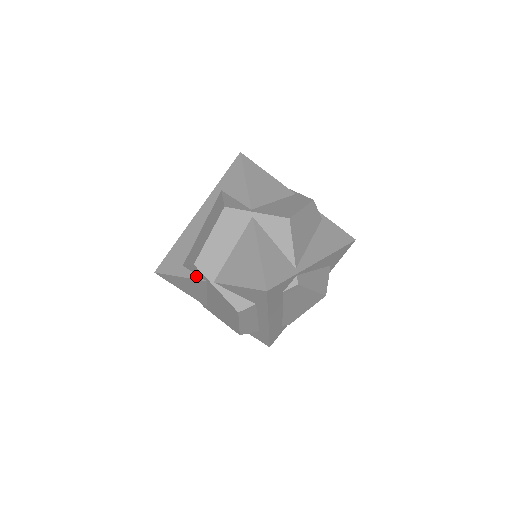
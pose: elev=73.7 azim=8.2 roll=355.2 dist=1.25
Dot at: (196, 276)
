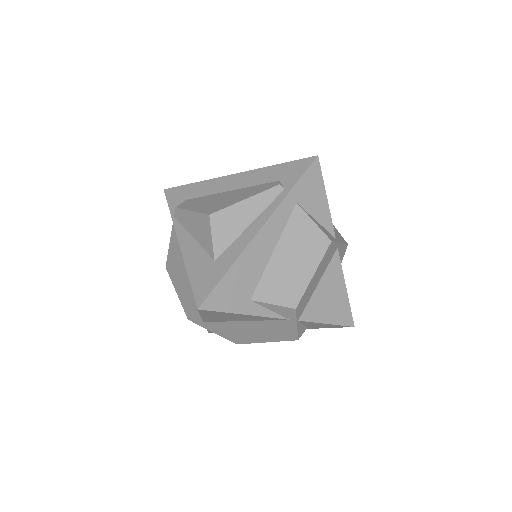
Dot at: (274, 314)
